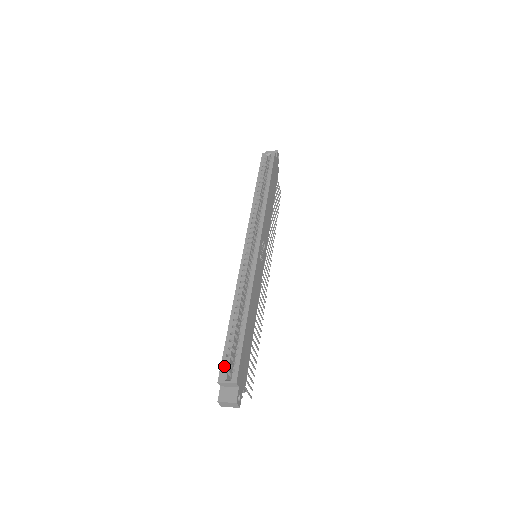
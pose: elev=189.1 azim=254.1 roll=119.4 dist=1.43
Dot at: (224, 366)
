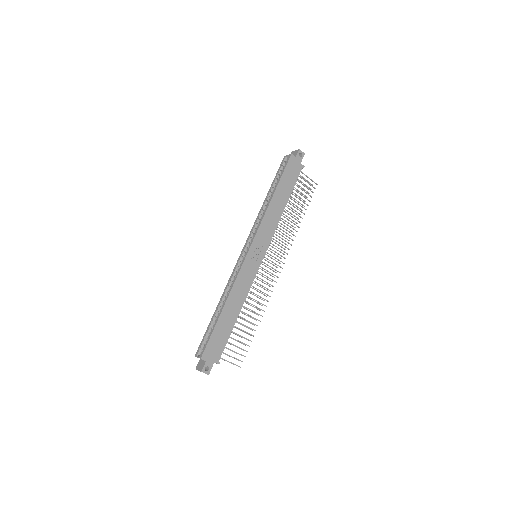
Dot at: (200, 345)
